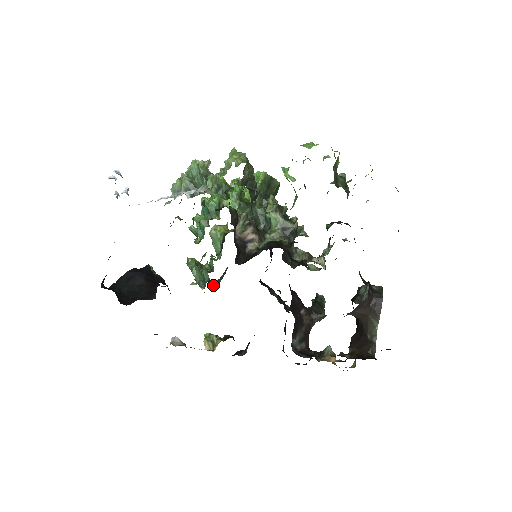
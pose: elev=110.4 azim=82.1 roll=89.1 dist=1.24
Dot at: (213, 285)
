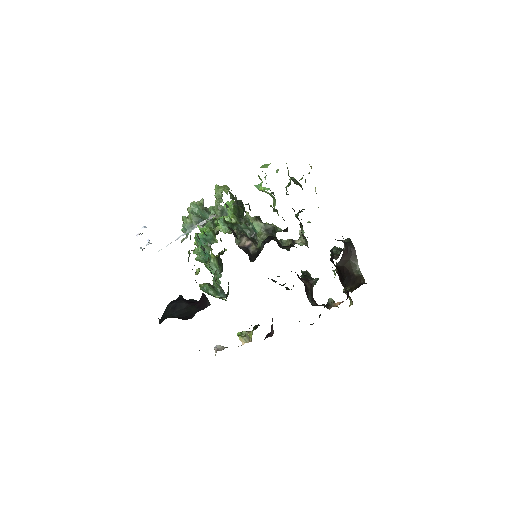
Dot at: occluded
